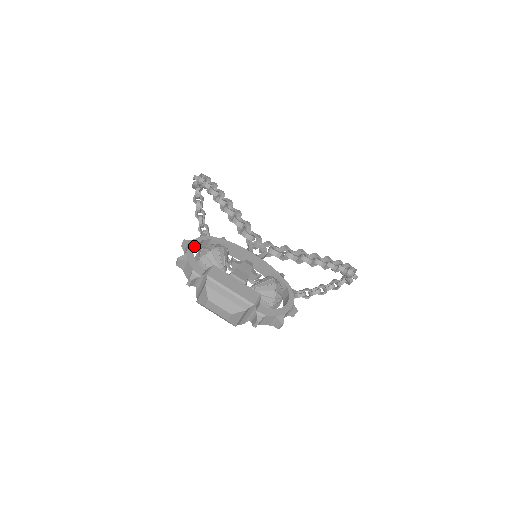
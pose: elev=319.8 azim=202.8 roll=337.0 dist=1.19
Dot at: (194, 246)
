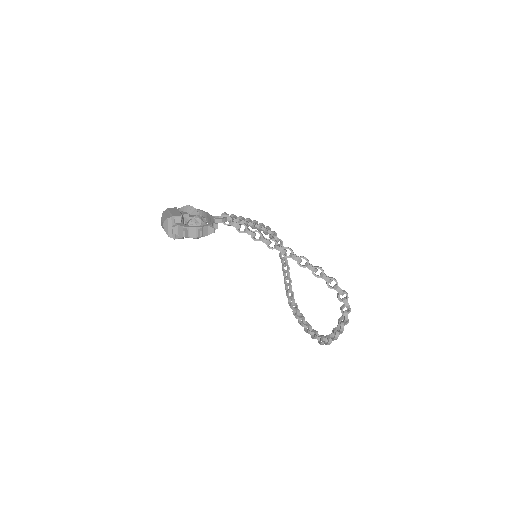
Dot at: occluded
